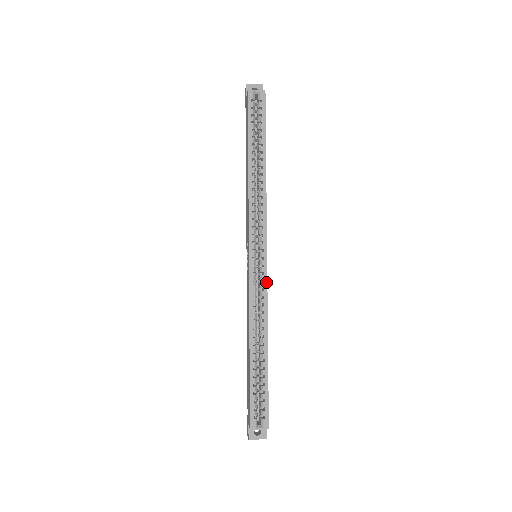
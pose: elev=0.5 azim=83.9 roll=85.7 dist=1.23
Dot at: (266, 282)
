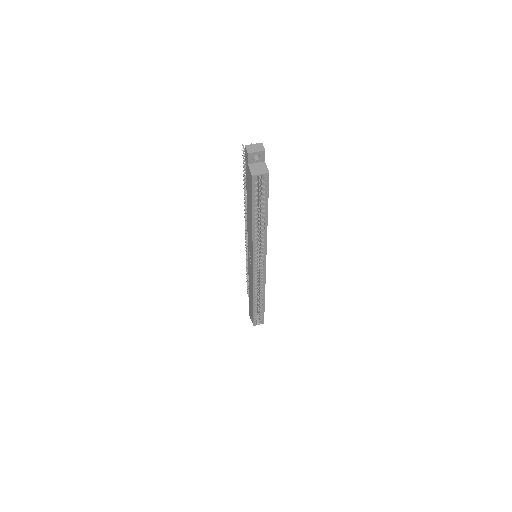
Dot at: (265, 277)
